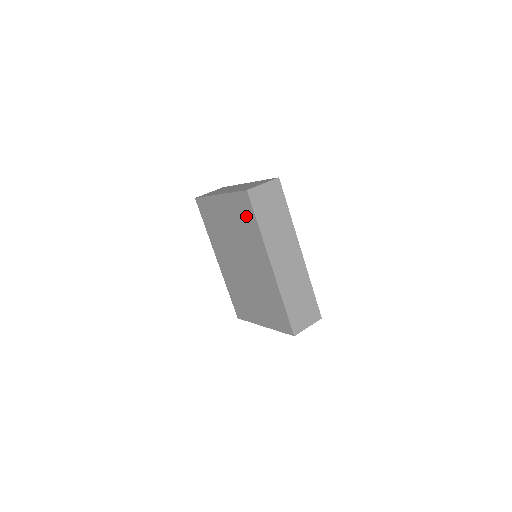
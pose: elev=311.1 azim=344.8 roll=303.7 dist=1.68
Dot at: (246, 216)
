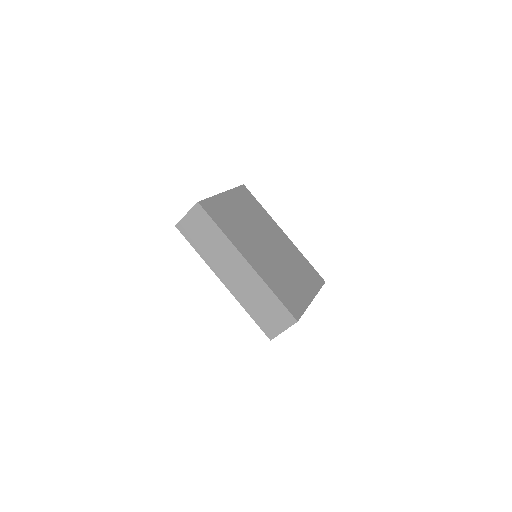
Dot at: occluded
